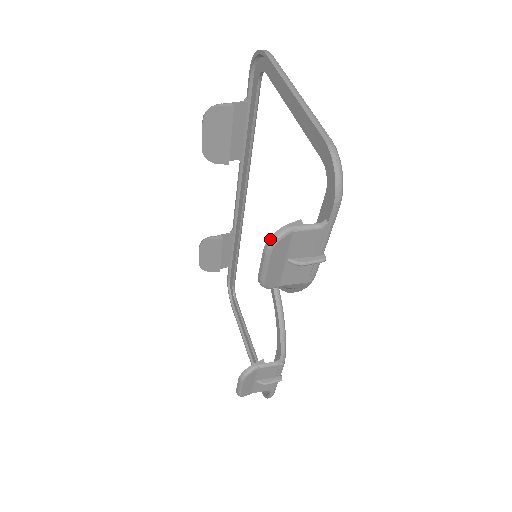
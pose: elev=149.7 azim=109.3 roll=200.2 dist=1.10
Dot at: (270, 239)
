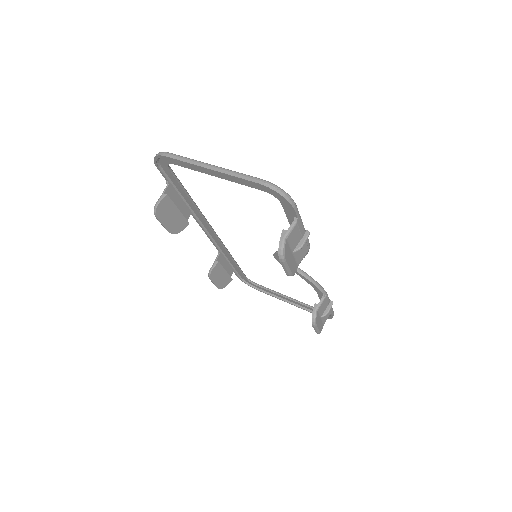
Dot at: (279, 254)
